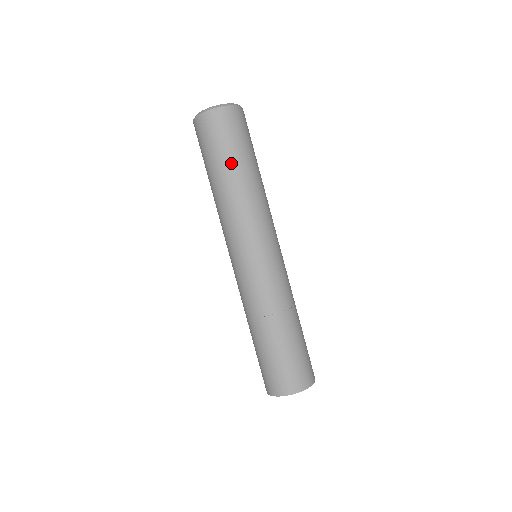
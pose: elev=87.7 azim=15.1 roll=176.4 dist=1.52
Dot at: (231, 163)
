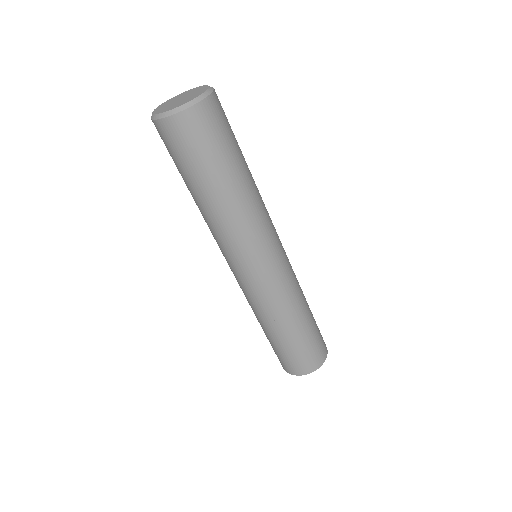
Dot at: (237, 164)
